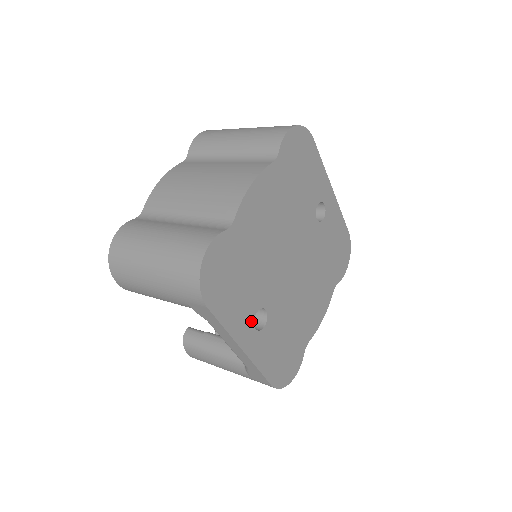
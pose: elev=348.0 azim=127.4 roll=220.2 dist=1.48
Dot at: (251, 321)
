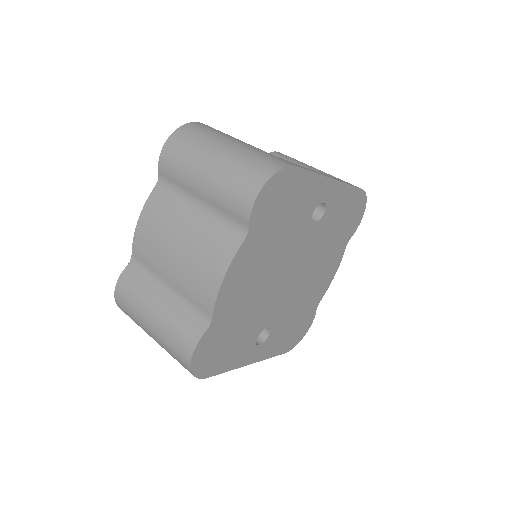
Dot at: (253, 346)
